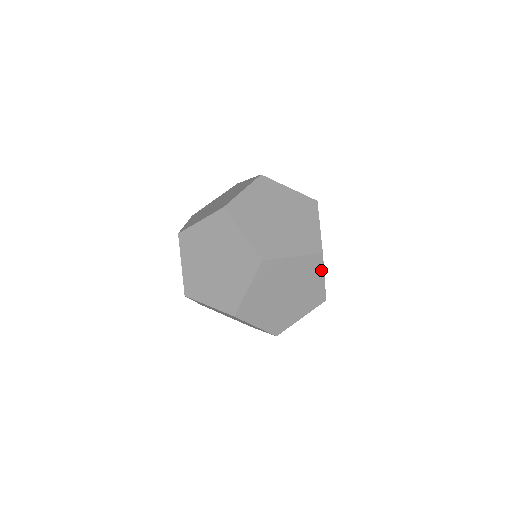
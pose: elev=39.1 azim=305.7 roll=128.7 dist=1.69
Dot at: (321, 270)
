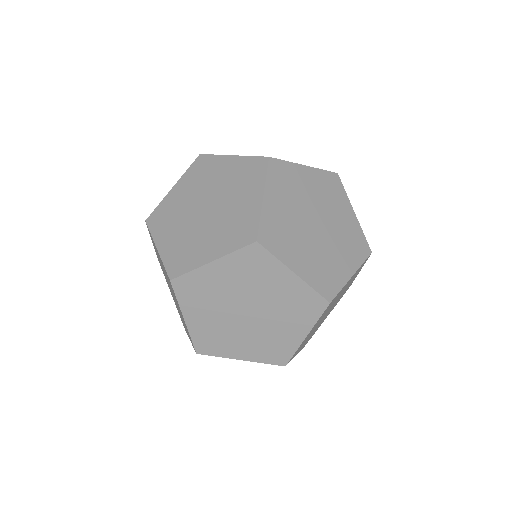
Dot at: (357, 264)
